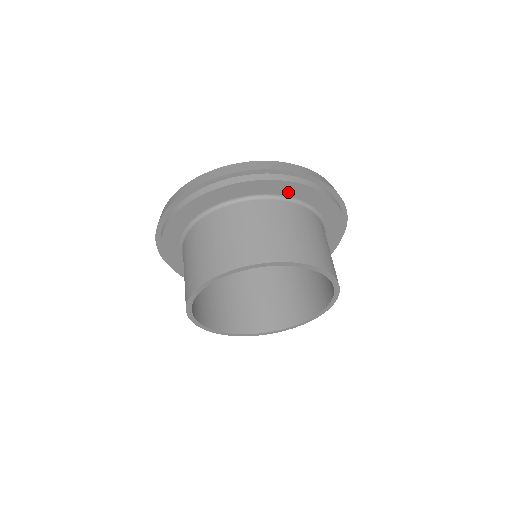
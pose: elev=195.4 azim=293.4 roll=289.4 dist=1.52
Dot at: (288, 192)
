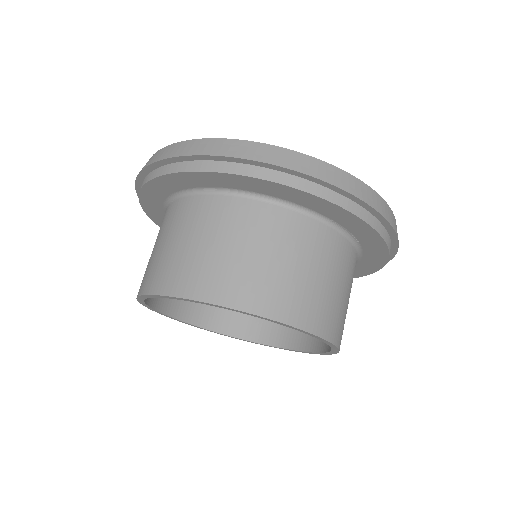
Dot at: (243, 186)
